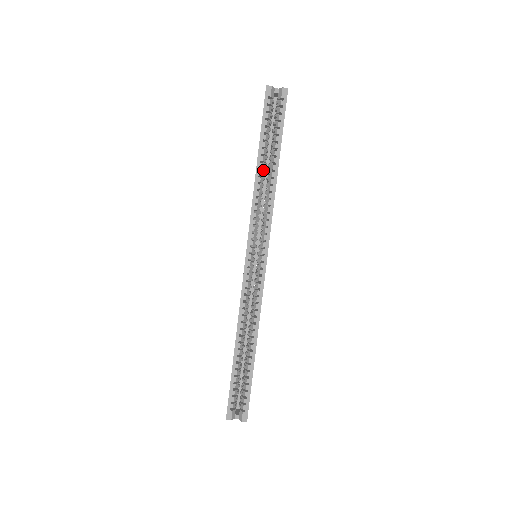
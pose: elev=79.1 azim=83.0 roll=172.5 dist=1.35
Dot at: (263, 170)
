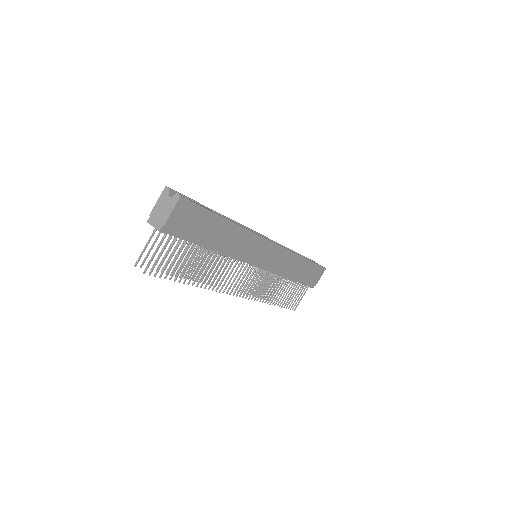
Dot at: occluded
